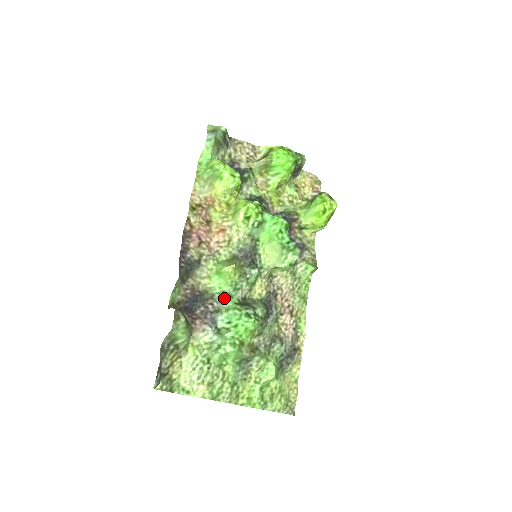
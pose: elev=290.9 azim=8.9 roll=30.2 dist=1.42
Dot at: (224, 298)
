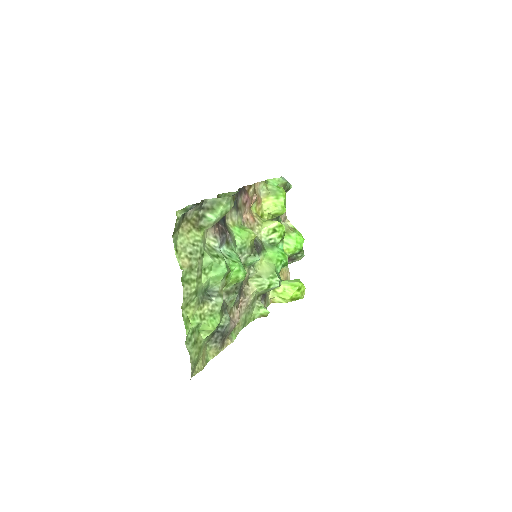
Dot at: (234, 243)
